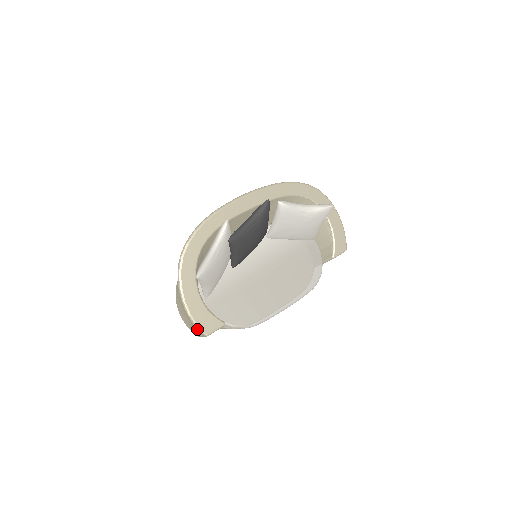
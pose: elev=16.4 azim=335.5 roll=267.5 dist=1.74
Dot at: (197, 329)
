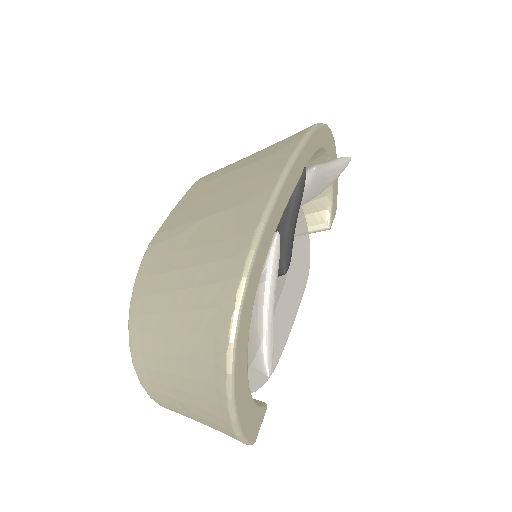
Dot at: (234, 438)
